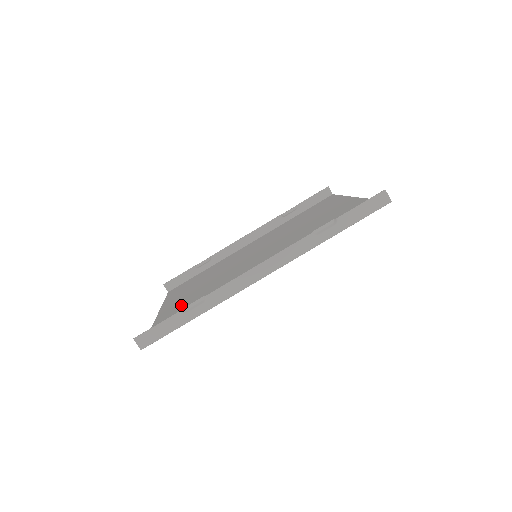
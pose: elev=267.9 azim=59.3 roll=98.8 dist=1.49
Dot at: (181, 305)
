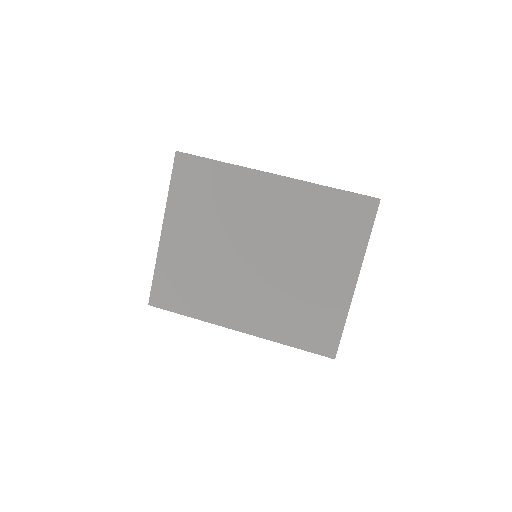
Dot at: (189, 220)
